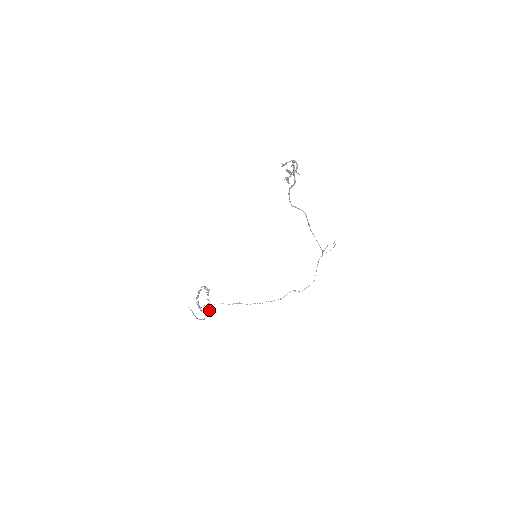
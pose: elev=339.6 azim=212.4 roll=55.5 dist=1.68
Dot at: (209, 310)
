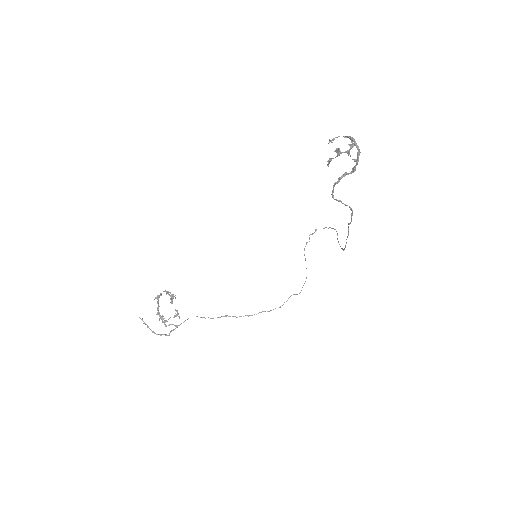
Dot at: (179, 325)
